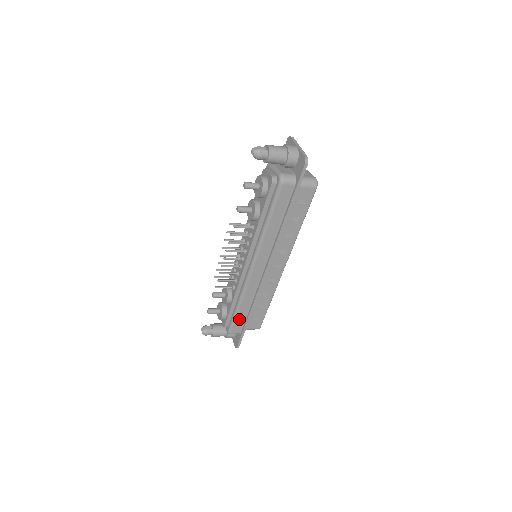
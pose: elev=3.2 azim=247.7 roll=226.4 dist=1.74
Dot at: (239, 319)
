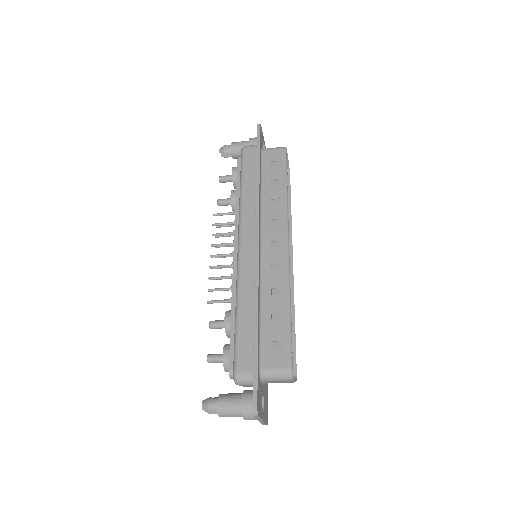
Dot at: (243, 339)
